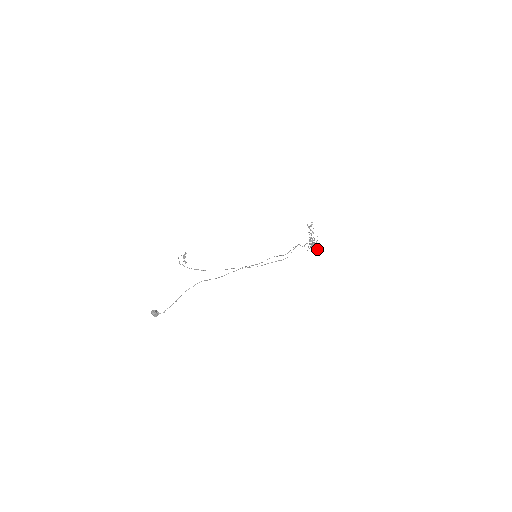
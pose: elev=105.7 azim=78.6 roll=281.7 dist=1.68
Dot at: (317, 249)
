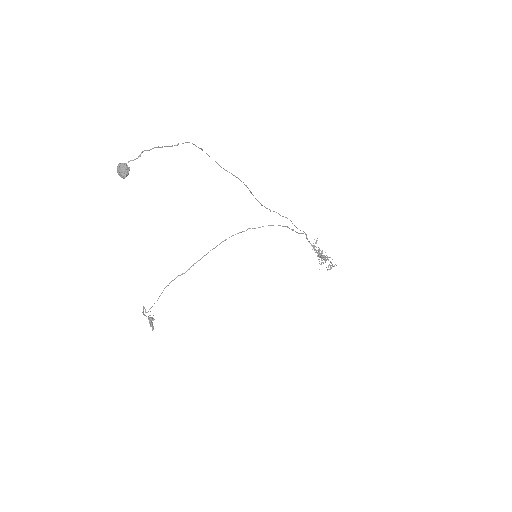
Dot at: (331, 263)
